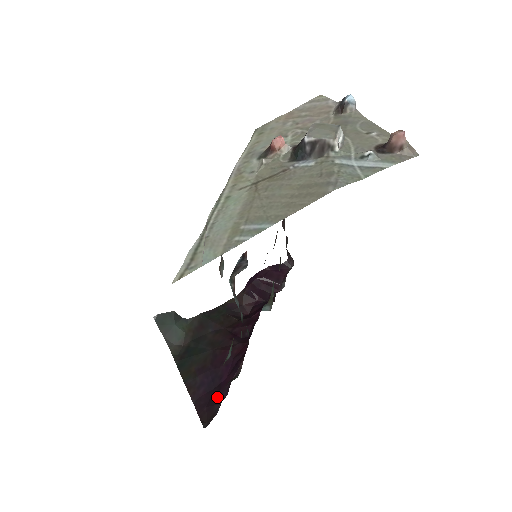
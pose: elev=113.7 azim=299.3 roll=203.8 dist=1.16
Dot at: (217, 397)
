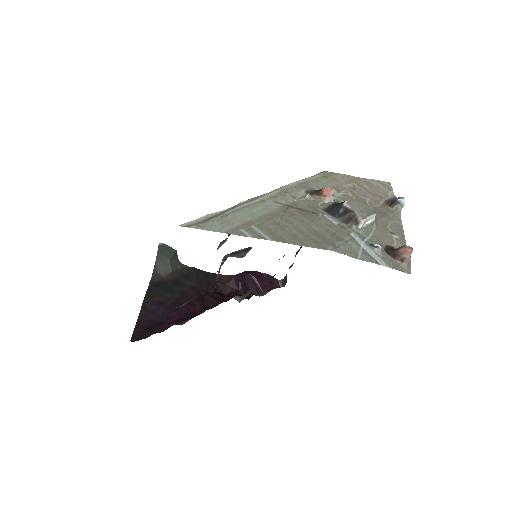
Dot at: (155, 328)
